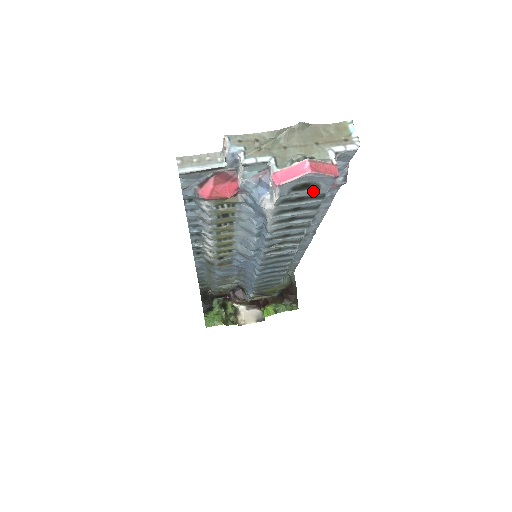
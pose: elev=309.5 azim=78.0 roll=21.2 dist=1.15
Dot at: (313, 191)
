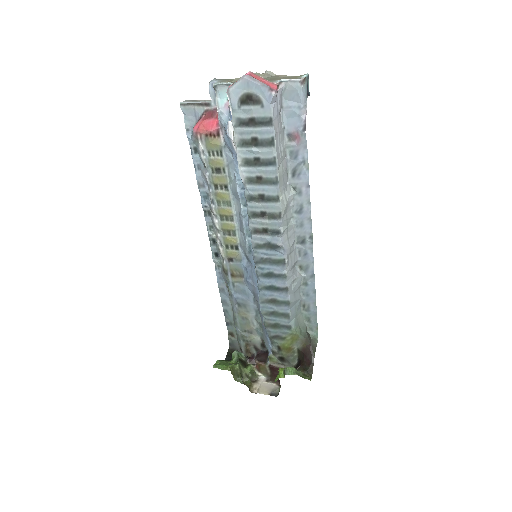
Dot at: (259, 110)
